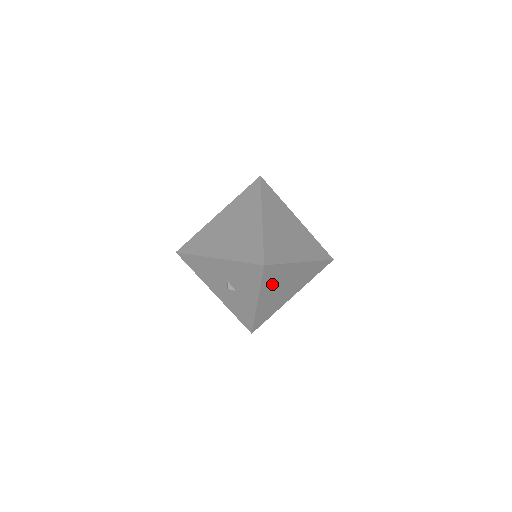
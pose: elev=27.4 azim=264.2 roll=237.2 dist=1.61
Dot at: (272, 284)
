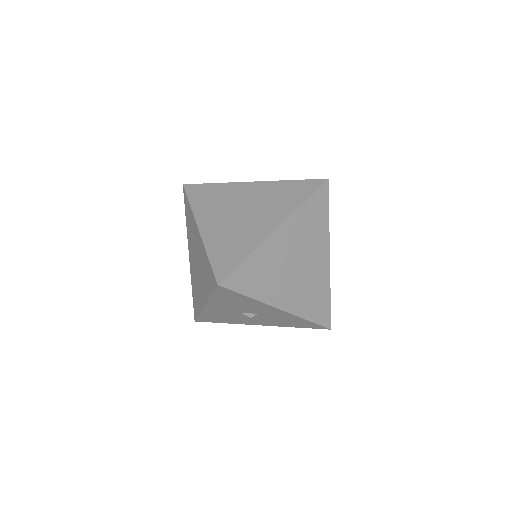
Dot at: (269, 281)
